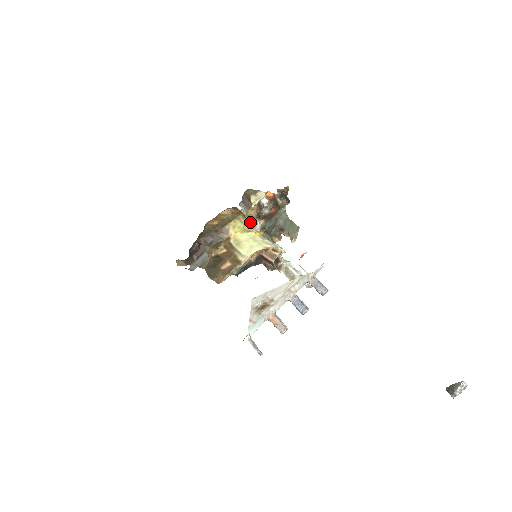
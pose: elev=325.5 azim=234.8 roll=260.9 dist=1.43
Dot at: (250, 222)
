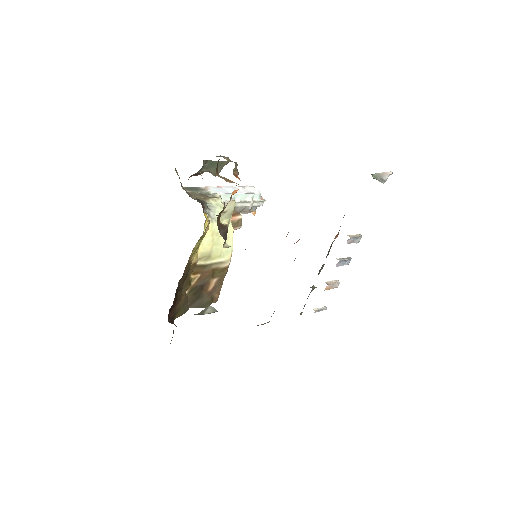
Dot at: (207, 229)
